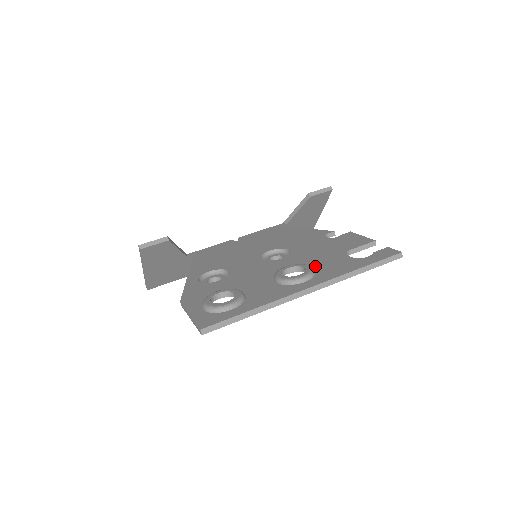
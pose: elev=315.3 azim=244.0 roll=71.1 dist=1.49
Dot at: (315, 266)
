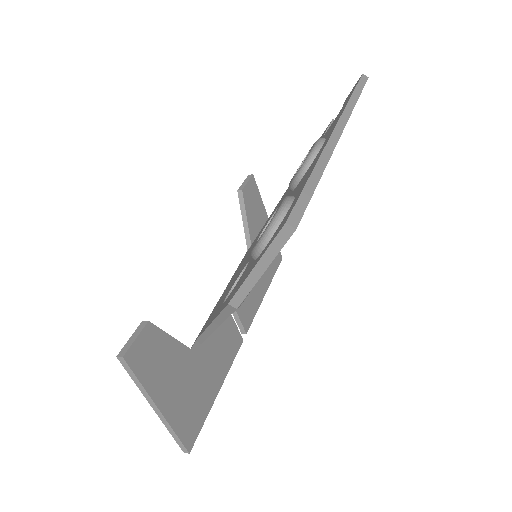
Dot at: occluded
